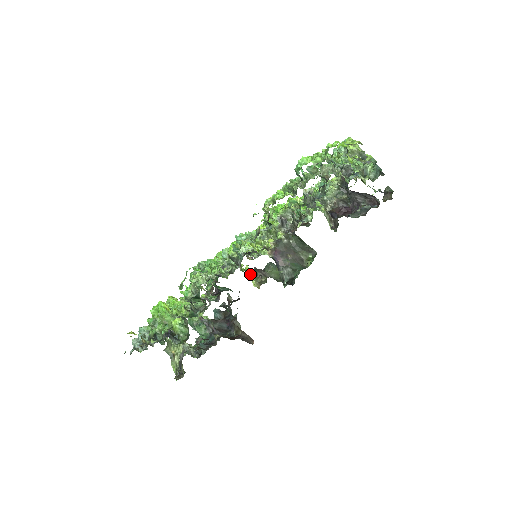
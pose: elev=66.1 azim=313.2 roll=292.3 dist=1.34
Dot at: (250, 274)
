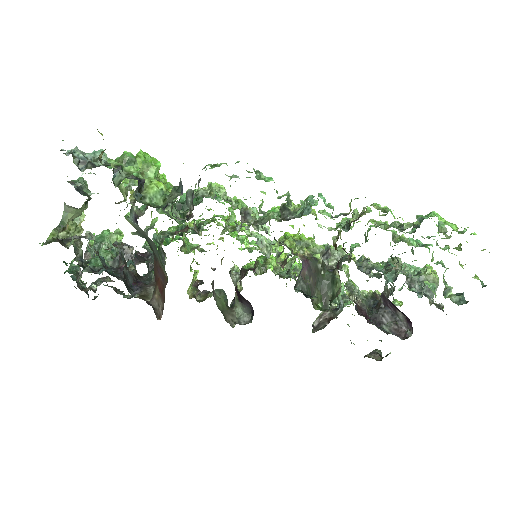
Dot at: (194, 279)
